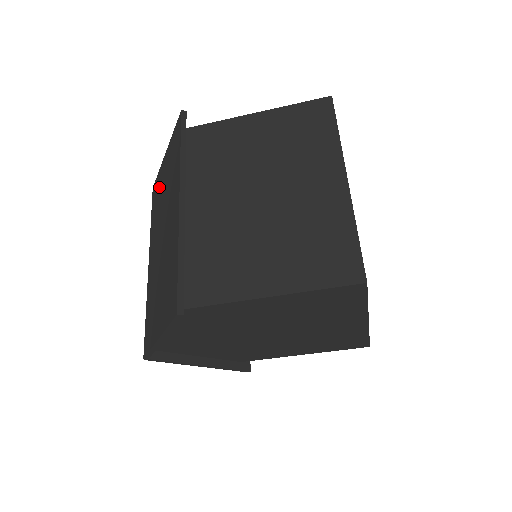
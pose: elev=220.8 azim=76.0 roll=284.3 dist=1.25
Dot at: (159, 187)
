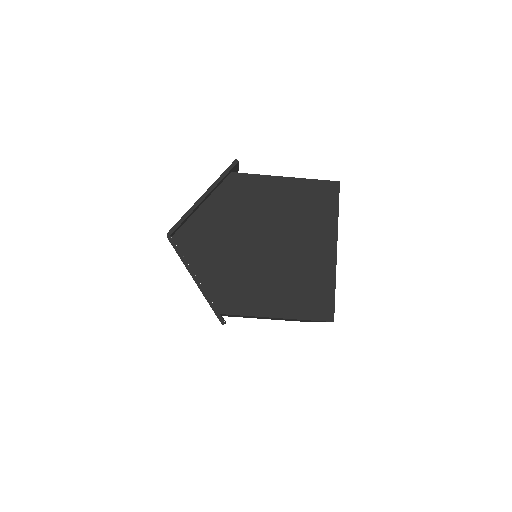
Dot at: occluded
